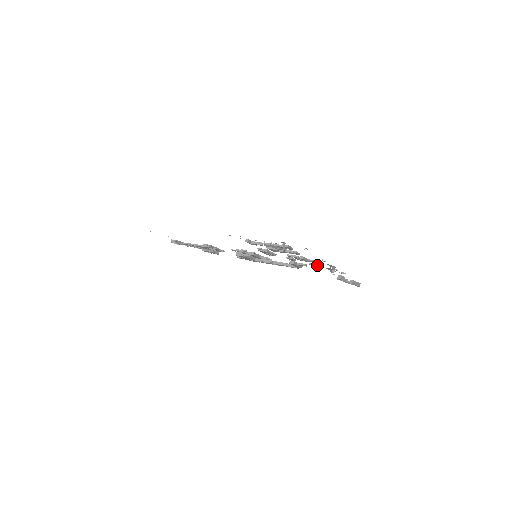
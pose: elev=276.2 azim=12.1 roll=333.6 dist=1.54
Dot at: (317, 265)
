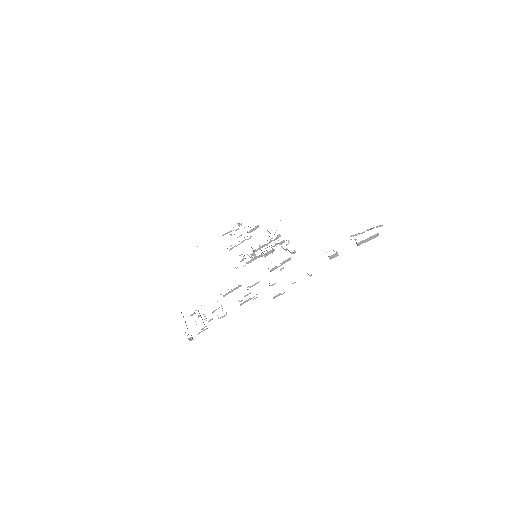
Dot at: occluded
